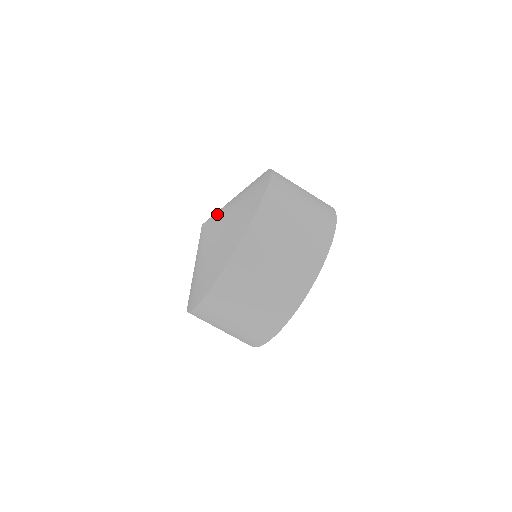
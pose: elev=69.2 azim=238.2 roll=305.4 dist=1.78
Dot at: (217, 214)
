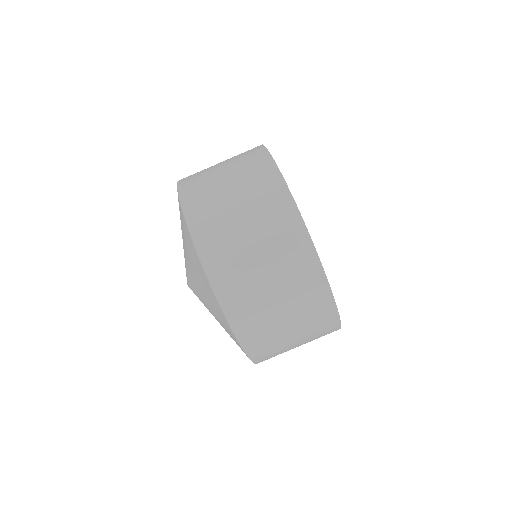
Dot at: occluded
